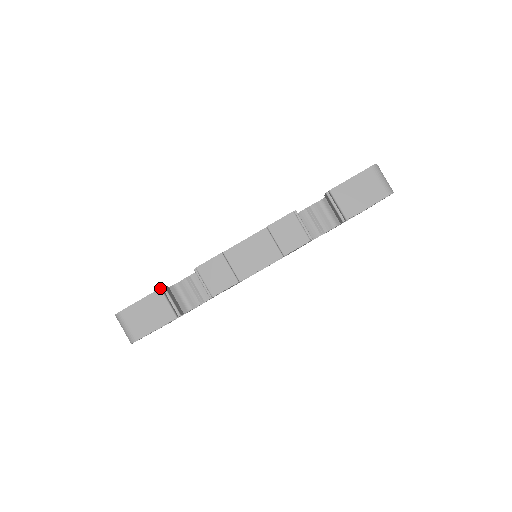
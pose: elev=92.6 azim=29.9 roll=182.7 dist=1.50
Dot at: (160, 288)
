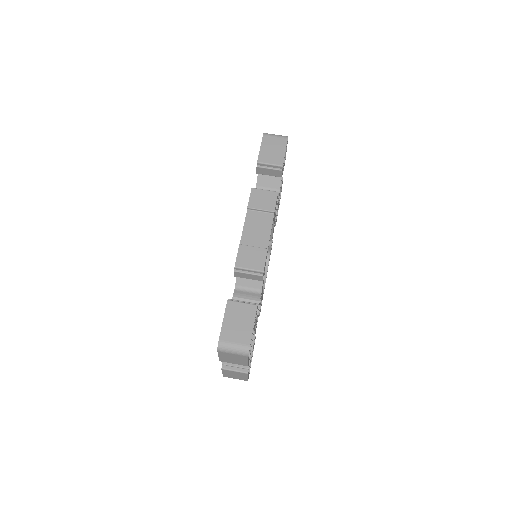
Dot at: (227, 300)
